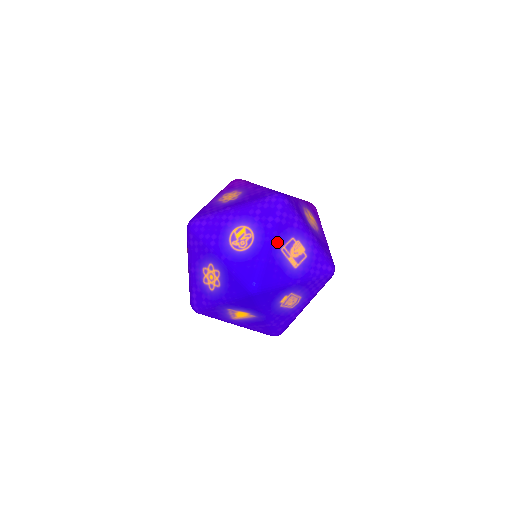
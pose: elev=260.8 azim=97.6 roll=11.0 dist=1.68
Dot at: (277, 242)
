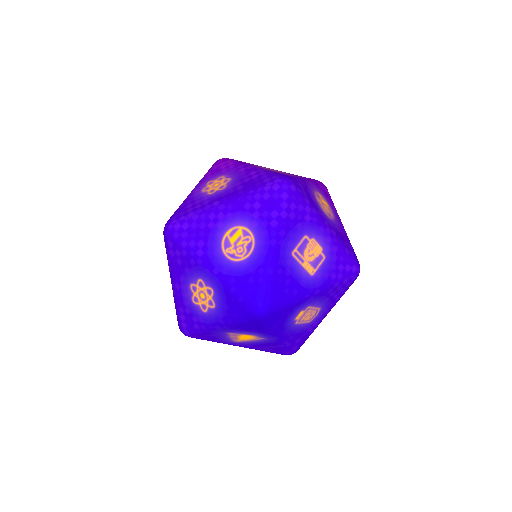
Dot at: (286, 244)
